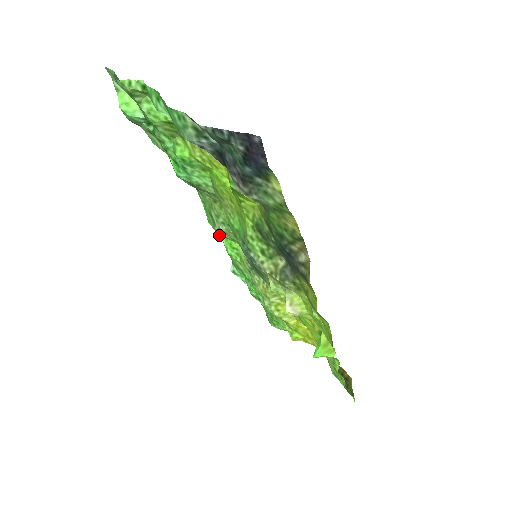
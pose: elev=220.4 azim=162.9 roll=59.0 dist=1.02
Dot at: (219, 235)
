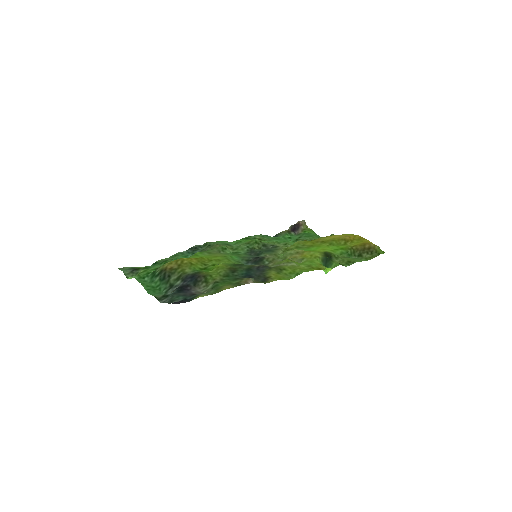
Dot at: occluded
